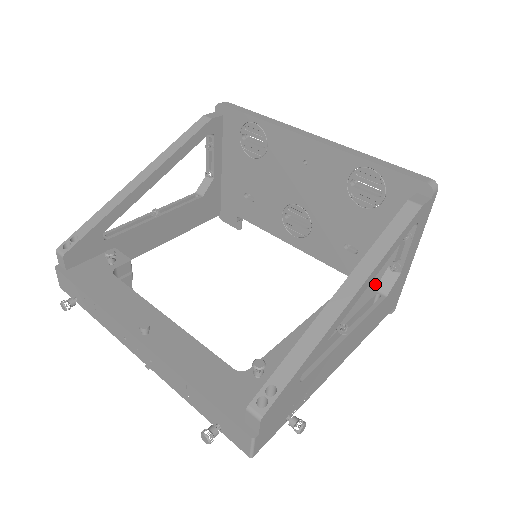
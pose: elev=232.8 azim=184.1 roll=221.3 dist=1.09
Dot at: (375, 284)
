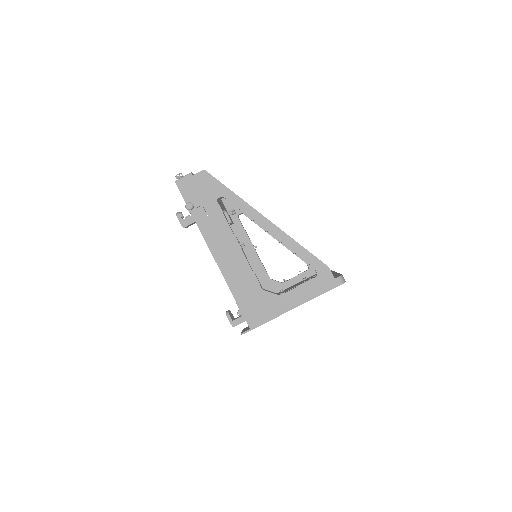
Dot at: occluded
